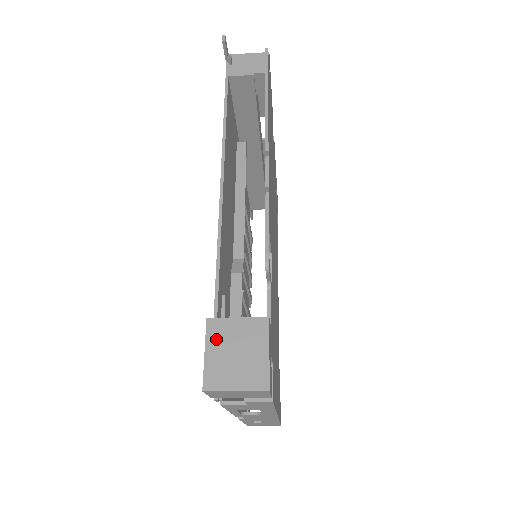
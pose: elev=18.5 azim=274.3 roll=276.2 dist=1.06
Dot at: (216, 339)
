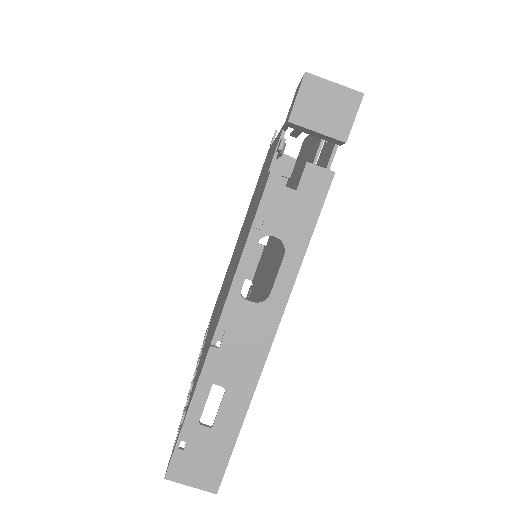
Dot at: occluded
